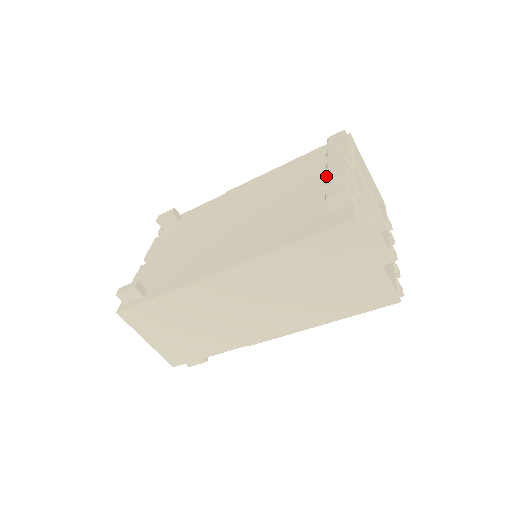
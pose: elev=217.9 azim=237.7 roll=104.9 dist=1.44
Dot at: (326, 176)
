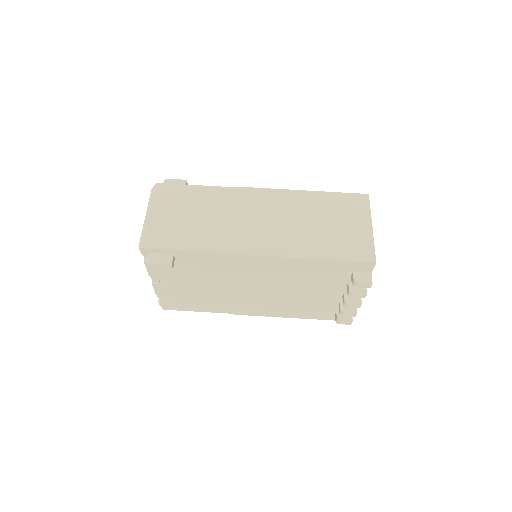
Dot at: occluded
